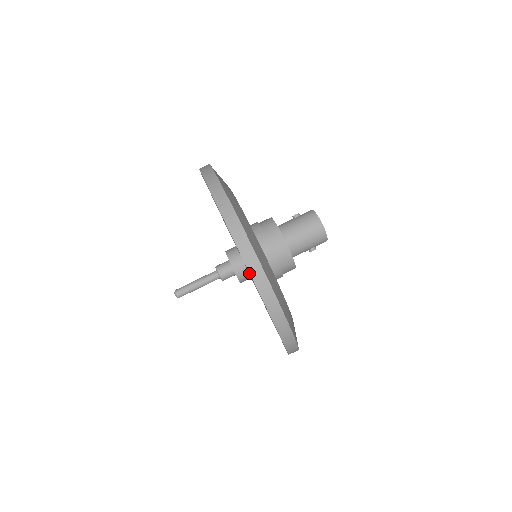
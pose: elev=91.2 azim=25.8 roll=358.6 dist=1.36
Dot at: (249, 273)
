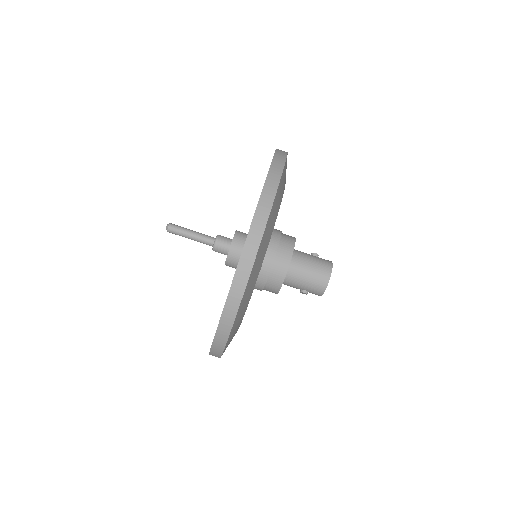
Dot at: occluded
